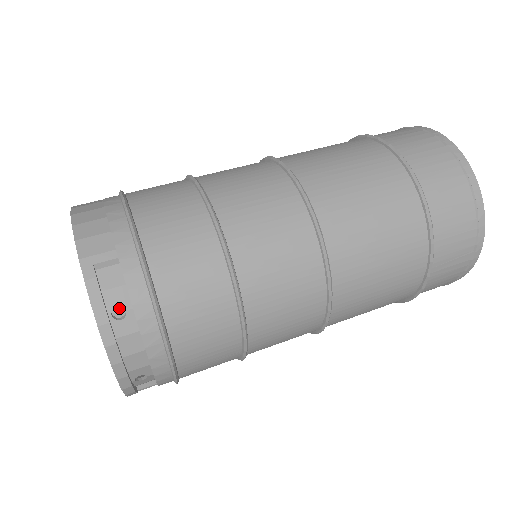
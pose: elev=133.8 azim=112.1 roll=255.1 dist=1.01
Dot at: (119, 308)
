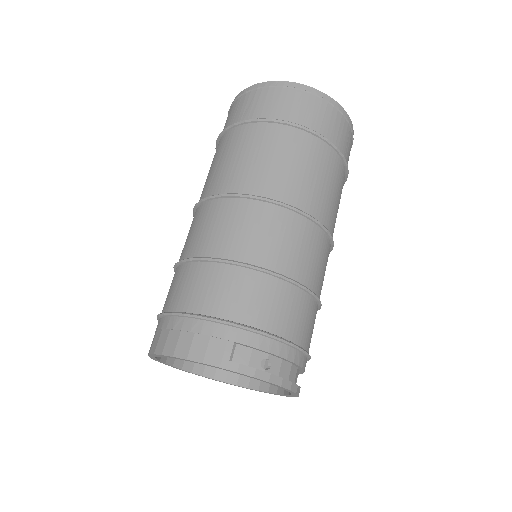
Dot at: occluded
